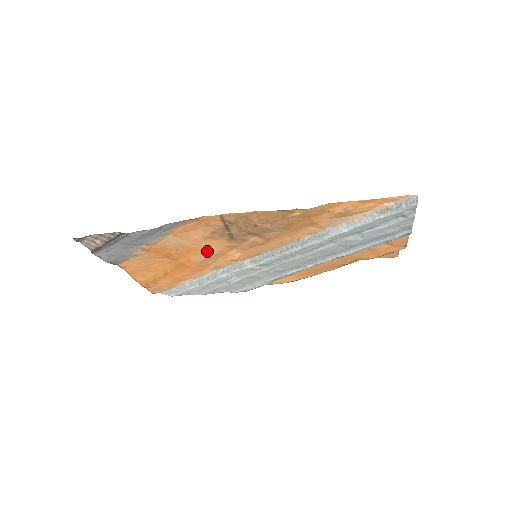
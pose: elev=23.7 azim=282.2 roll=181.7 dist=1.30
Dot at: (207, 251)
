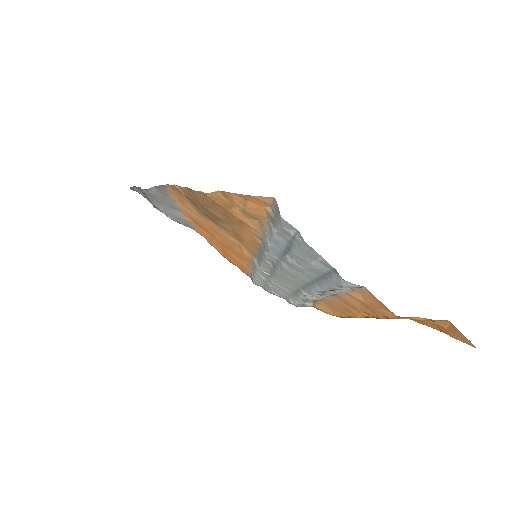
Dot at: (221, 234)
